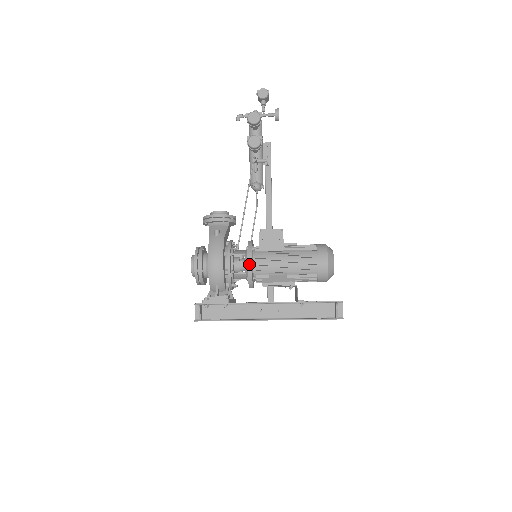
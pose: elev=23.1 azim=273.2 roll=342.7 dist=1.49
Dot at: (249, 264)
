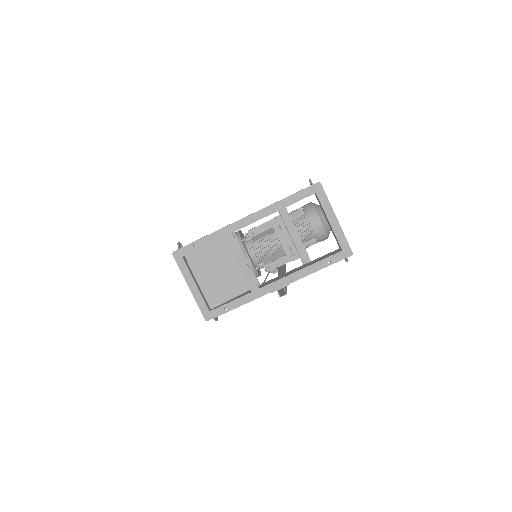
Dot at: (237, 231)
